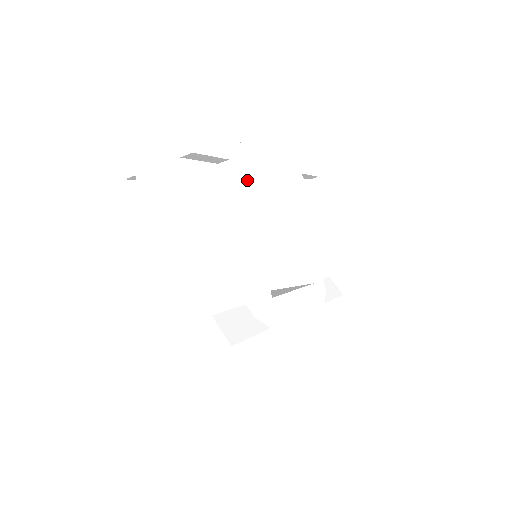
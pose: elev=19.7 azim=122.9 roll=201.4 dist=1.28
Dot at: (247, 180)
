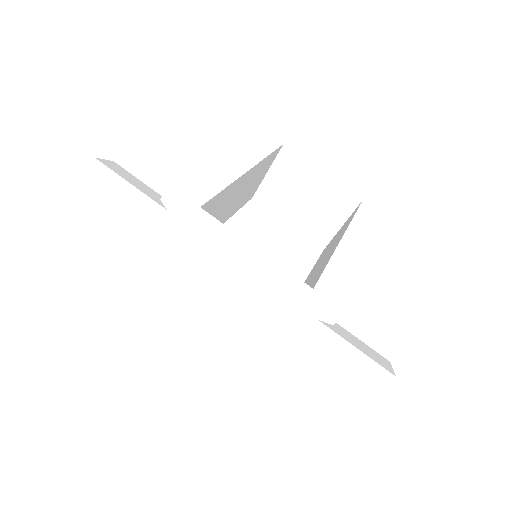
Dot at: (257, 162)
